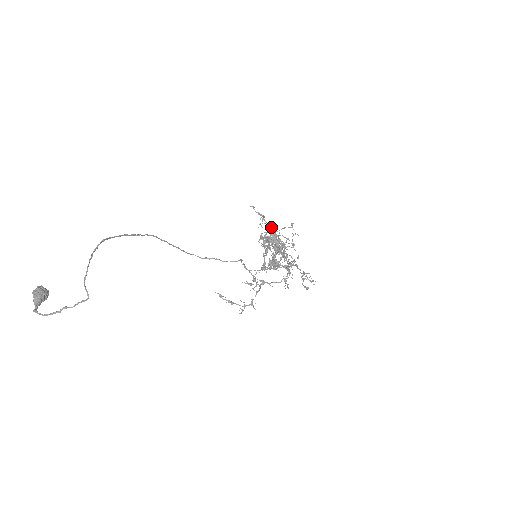
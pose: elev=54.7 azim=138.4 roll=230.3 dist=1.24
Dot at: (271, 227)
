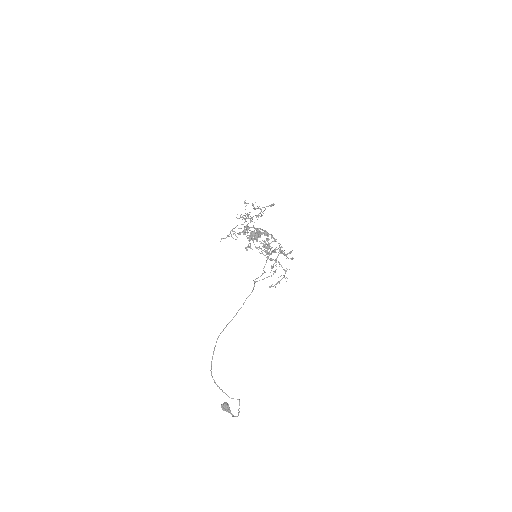
Dot at: occluded
